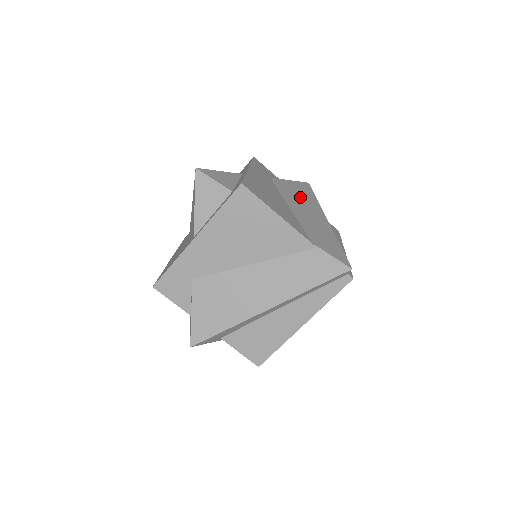
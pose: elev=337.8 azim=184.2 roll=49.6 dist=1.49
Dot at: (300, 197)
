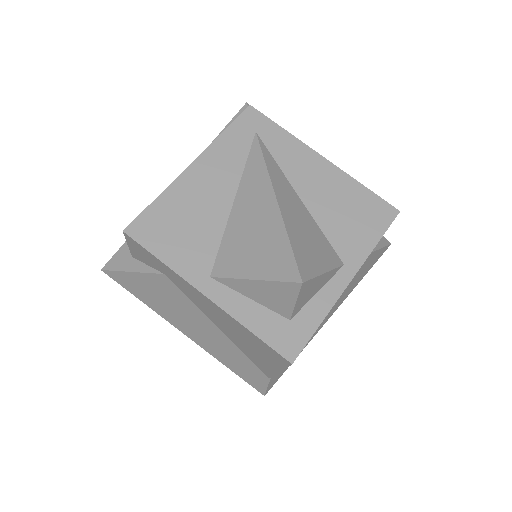
Dot at: (350, 286)
